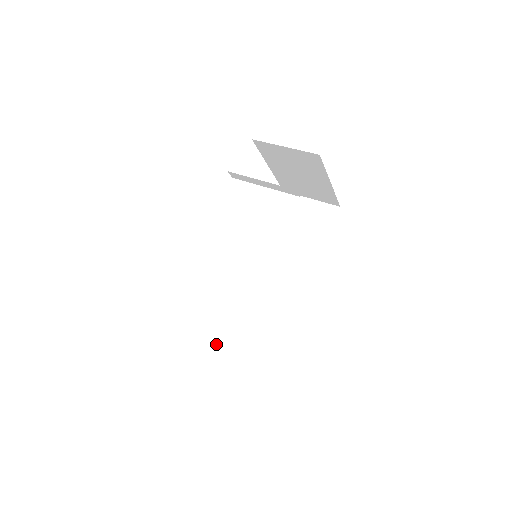
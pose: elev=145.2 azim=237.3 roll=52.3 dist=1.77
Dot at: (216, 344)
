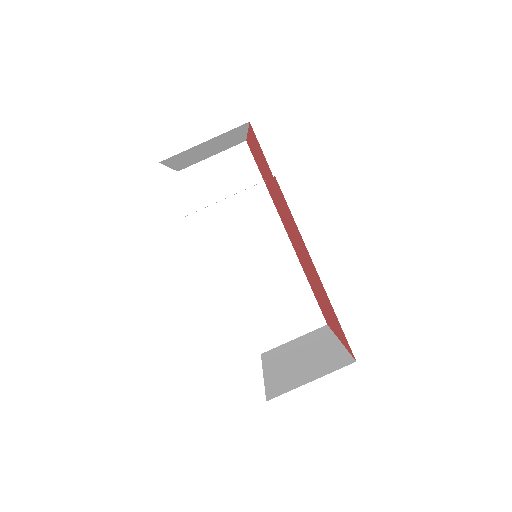
Dot at: (271, 345)
